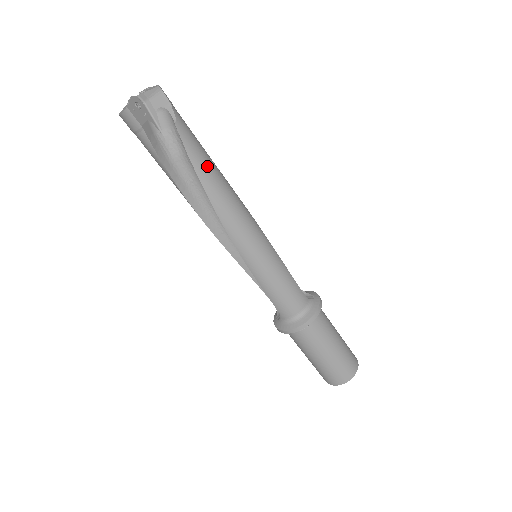
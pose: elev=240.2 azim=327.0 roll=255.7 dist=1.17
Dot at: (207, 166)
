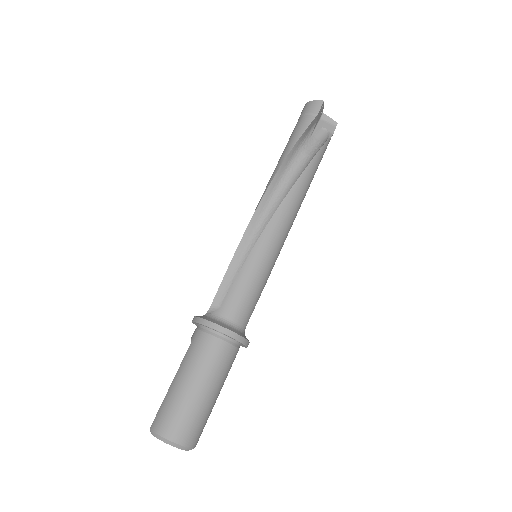
Dot at: (313, 173)
